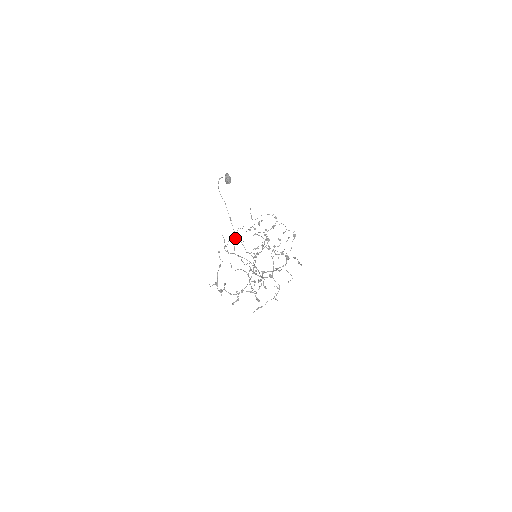
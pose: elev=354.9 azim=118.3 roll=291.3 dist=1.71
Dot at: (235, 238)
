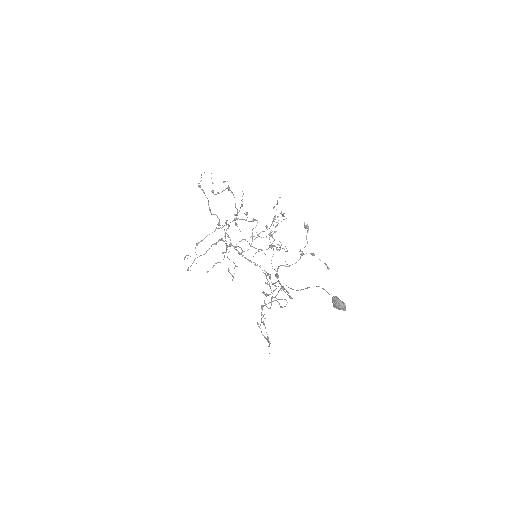
Dot at: occluded
